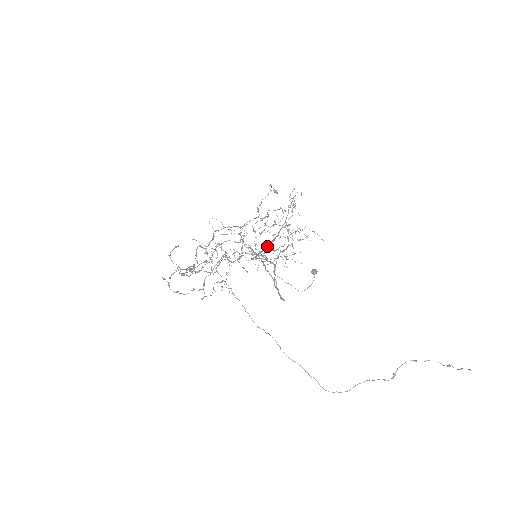
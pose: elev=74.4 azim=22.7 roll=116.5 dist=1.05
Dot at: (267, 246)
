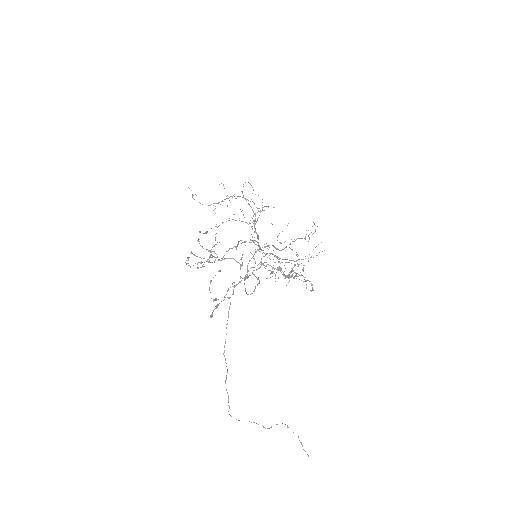
Dot at: occluded
